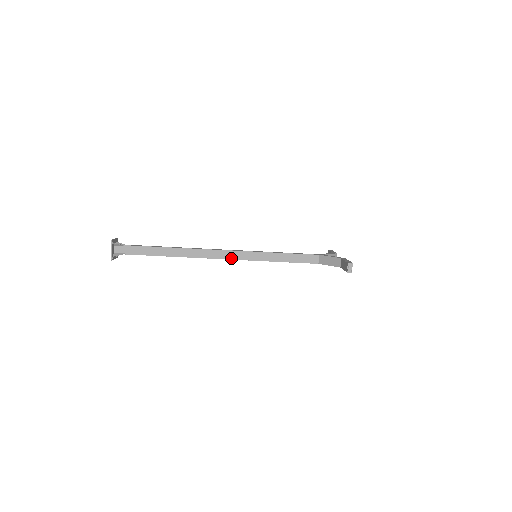
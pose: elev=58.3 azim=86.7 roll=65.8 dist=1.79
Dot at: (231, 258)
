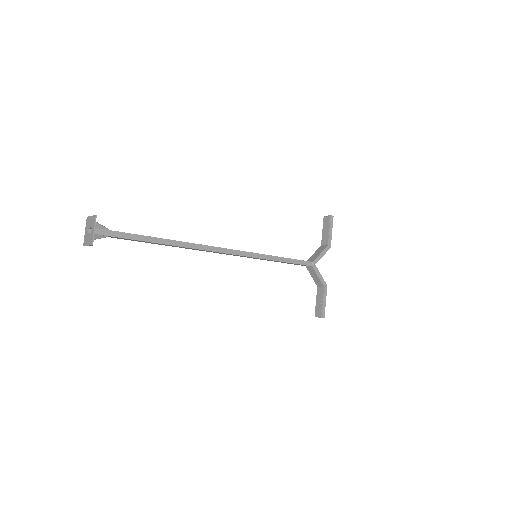
Dot at: occluded
